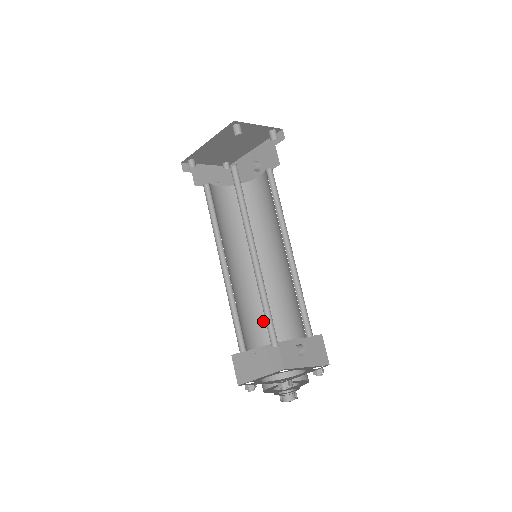
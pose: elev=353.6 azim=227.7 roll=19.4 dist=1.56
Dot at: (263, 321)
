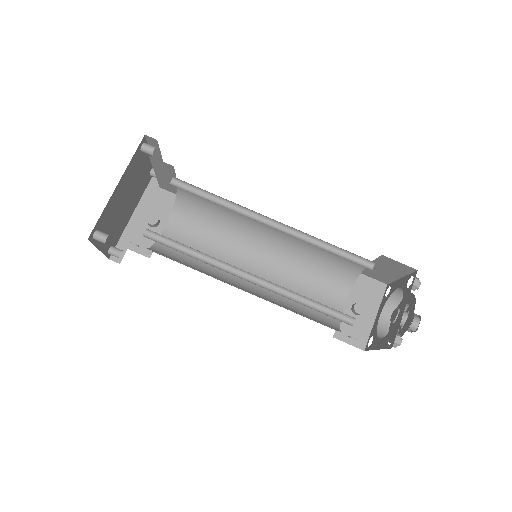
Dot at: (313, 318)
